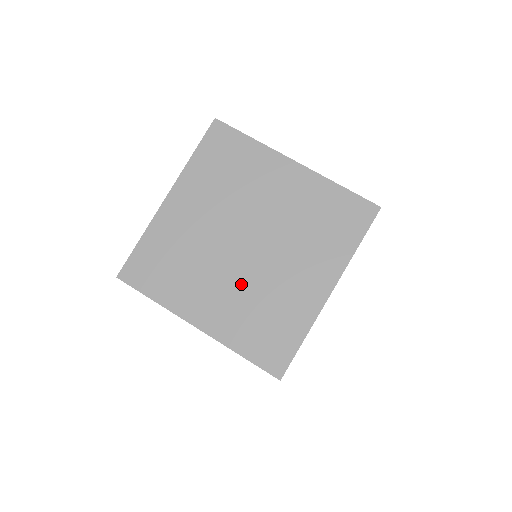
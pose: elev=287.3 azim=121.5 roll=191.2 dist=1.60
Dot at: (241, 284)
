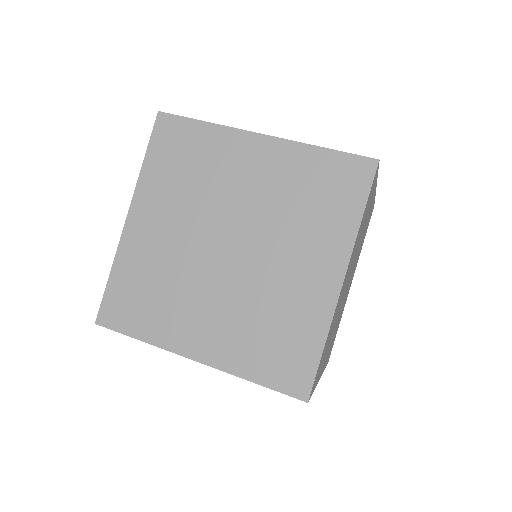
Dot at: (234, 297)
